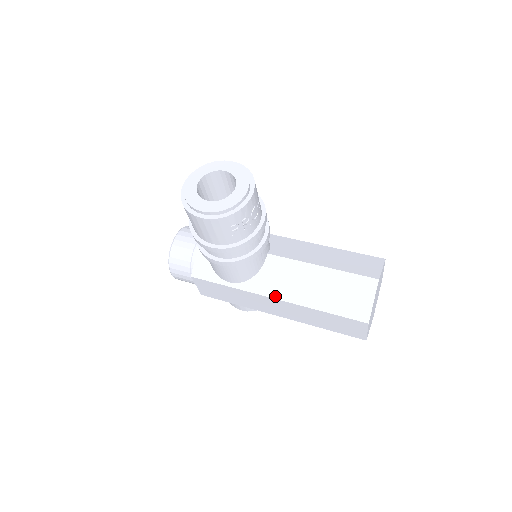
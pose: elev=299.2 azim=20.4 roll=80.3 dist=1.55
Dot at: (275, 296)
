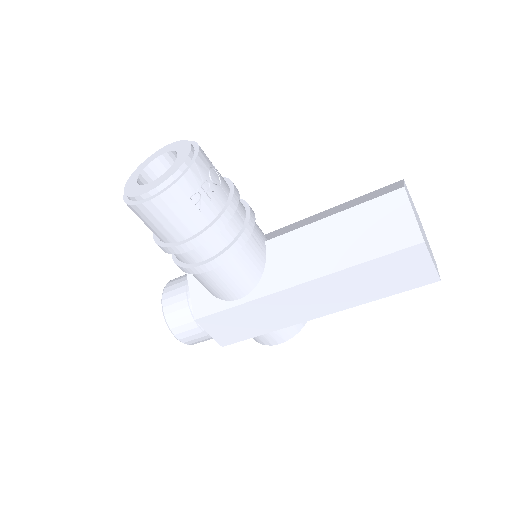
Dot at: (297, 281)
